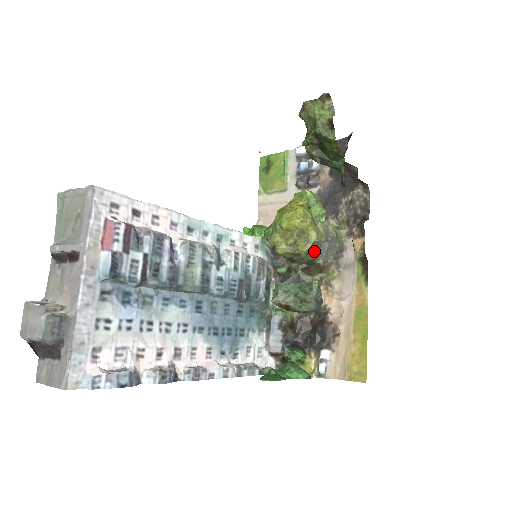
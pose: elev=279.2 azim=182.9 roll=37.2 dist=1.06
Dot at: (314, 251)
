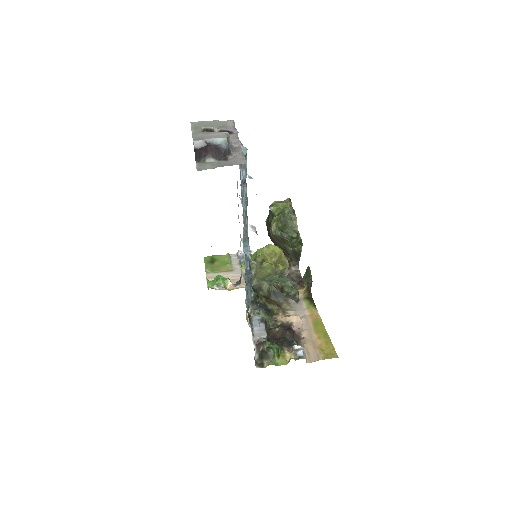
Dot at: (270, 293)
